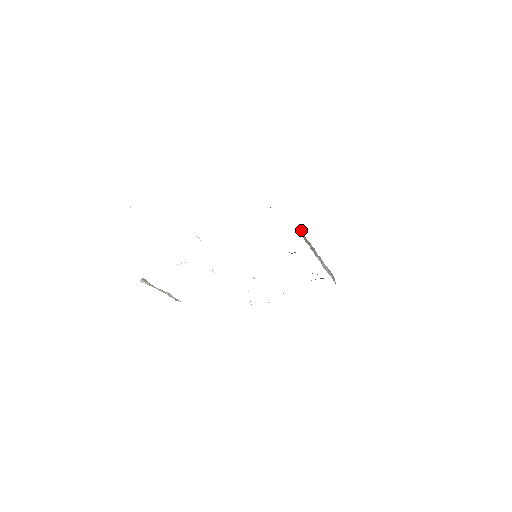
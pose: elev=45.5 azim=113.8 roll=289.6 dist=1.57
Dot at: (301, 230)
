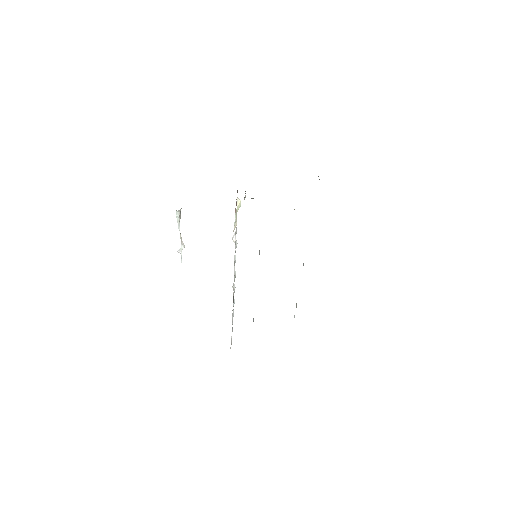
Dot at: occluded
